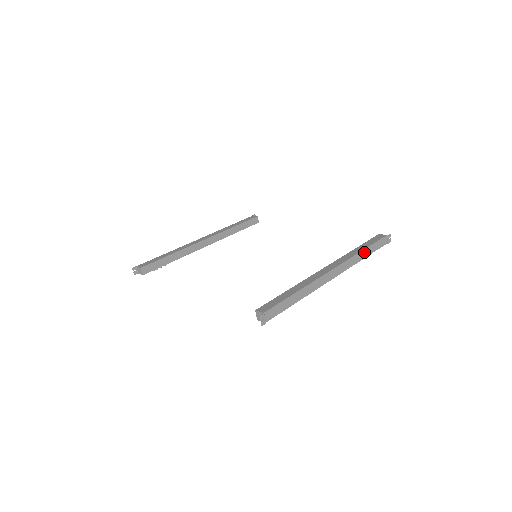
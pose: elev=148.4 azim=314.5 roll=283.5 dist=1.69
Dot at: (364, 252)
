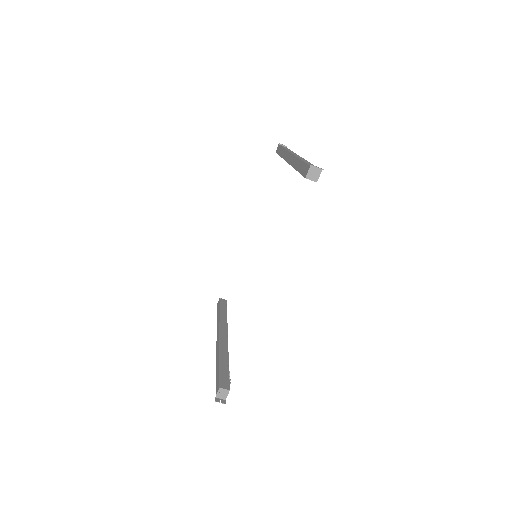
Dot at: occluded
